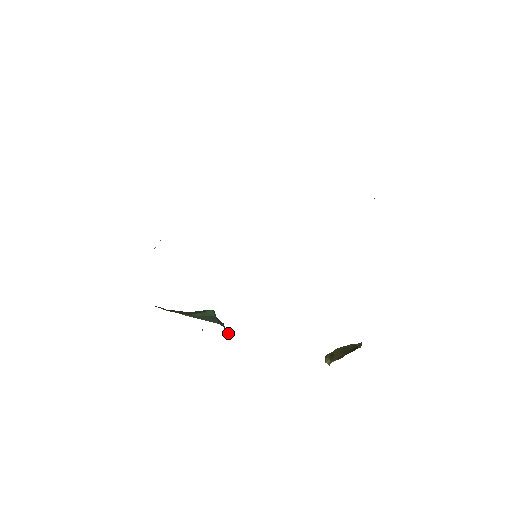
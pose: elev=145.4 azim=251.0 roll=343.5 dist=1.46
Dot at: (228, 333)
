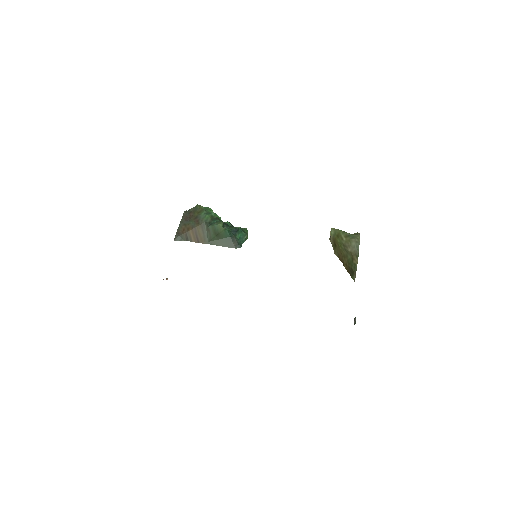
Dot at: occluded
